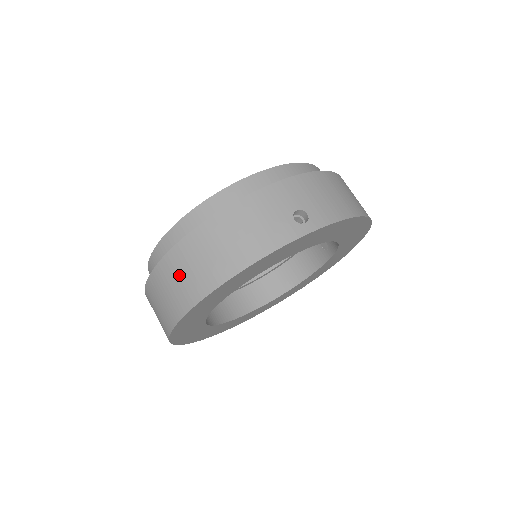
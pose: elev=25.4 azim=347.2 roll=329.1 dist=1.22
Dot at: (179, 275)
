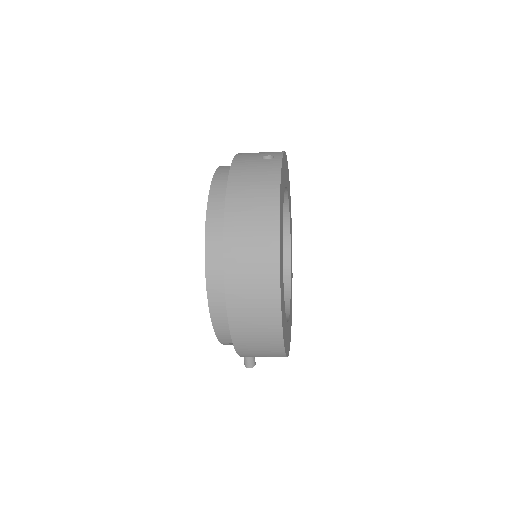
Dot at: (247, 246)
